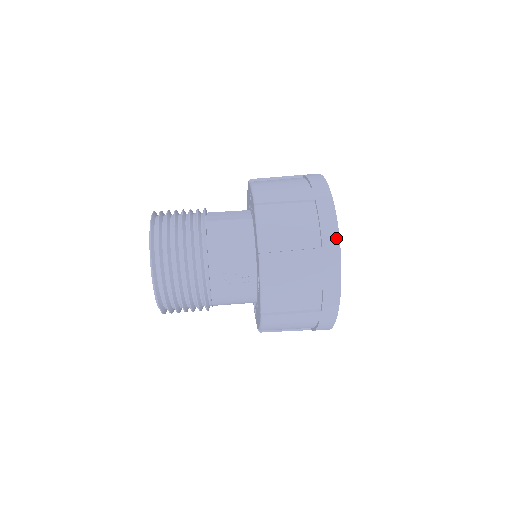
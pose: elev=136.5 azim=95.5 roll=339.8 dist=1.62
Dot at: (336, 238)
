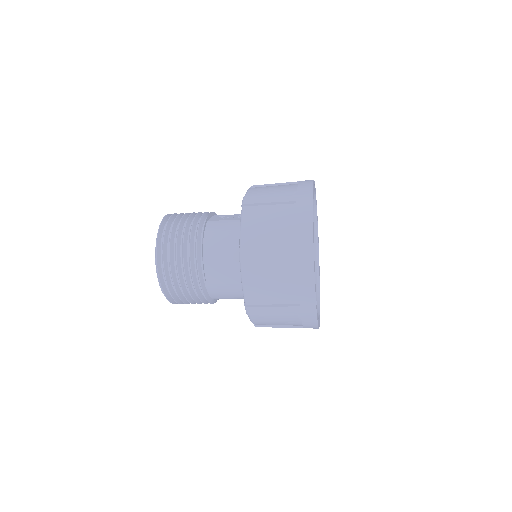
Dot at: occluded
